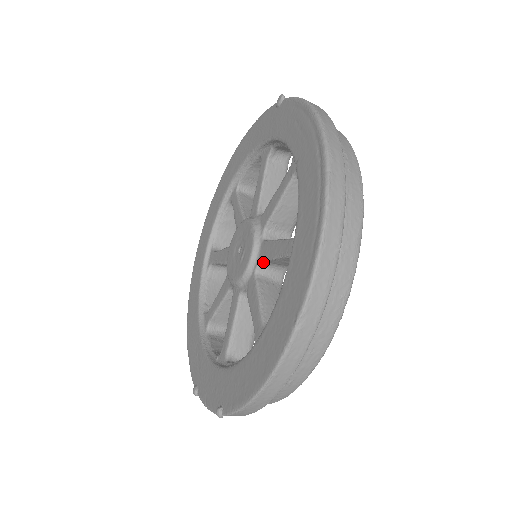
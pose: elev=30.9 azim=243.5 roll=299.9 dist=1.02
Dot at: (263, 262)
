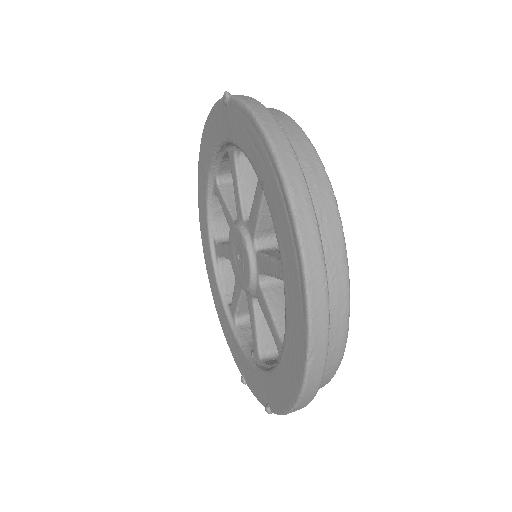
Dot at: (263, 273)
